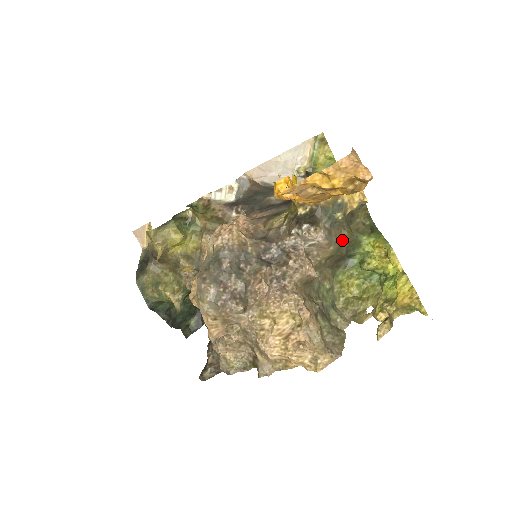
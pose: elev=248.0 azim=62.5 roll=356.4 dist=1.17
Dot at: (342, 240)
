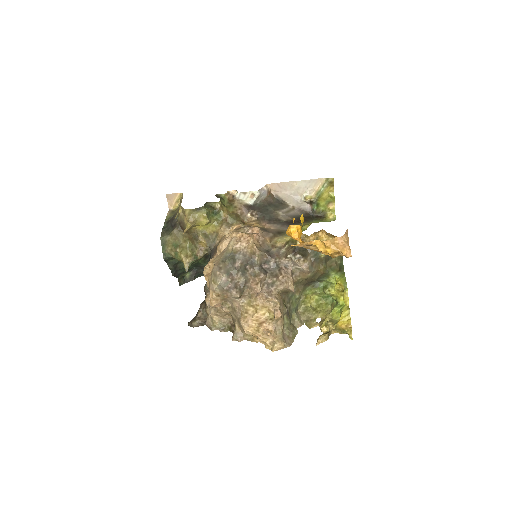
Dot at: (318, 271)
